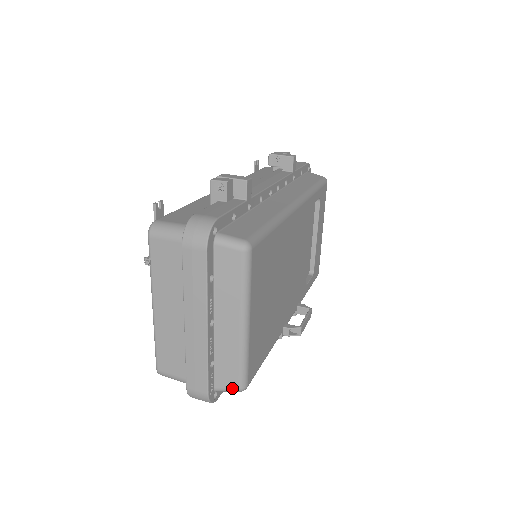
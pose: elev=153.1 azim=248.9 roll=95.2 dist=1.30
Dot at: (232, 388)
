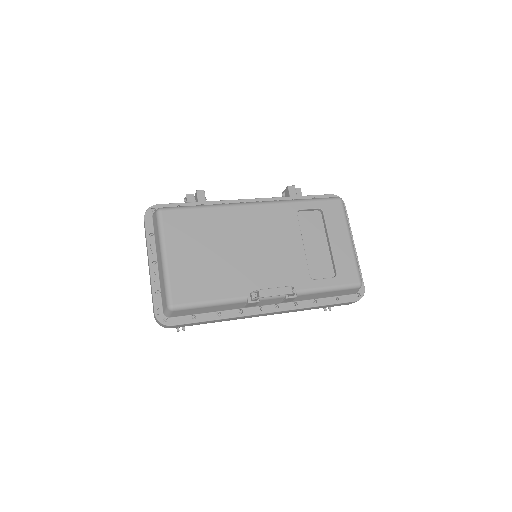
Dot at: (166, 308)
